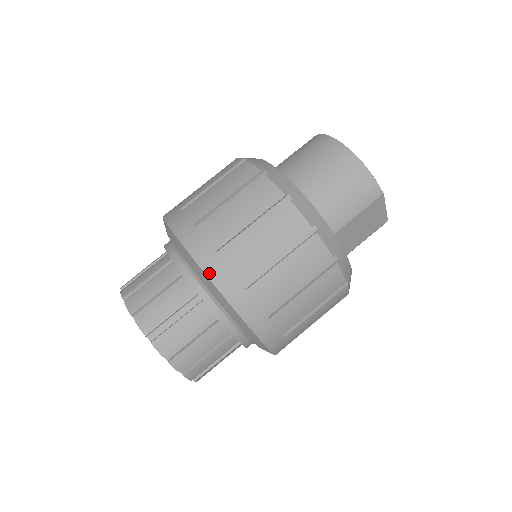
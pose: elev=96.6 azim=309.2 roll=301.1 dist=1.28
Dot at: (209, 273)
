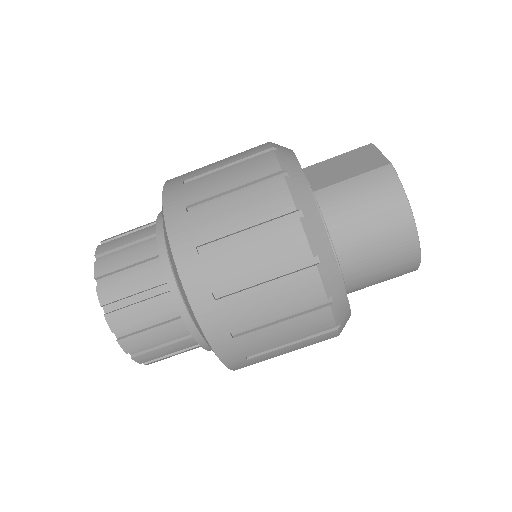
Dot at: (232, 367)
